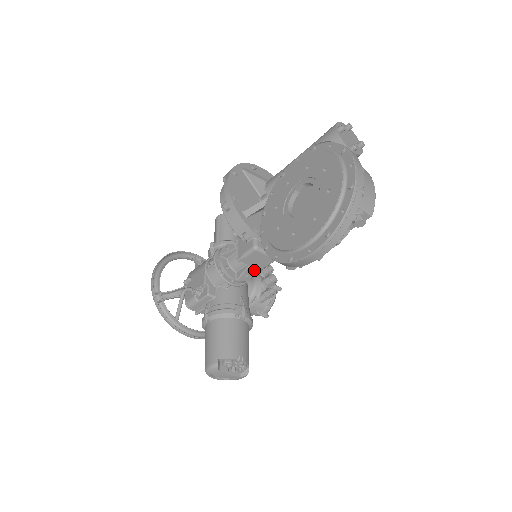
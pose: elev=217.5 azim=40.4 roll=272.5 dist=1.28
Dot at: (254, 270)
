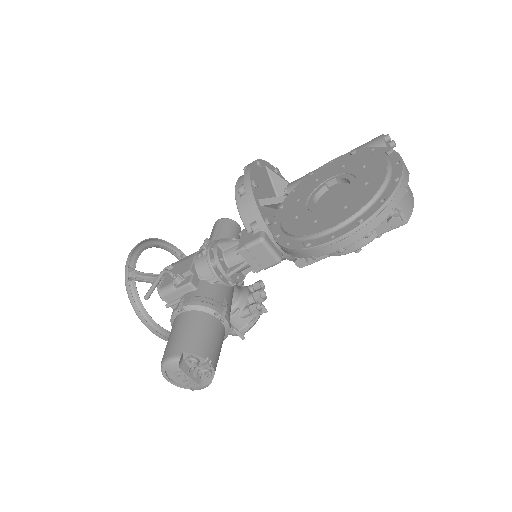
Dot at: occluded
